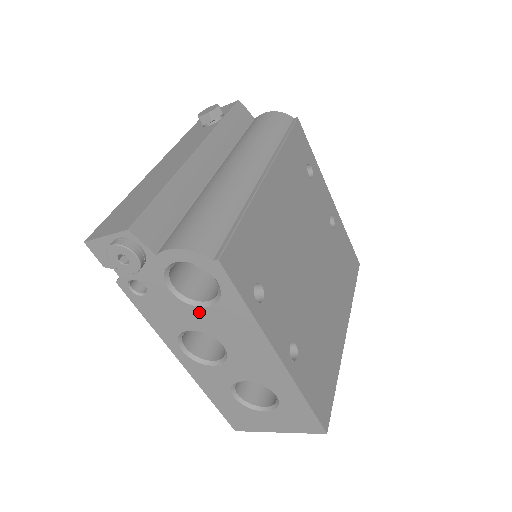
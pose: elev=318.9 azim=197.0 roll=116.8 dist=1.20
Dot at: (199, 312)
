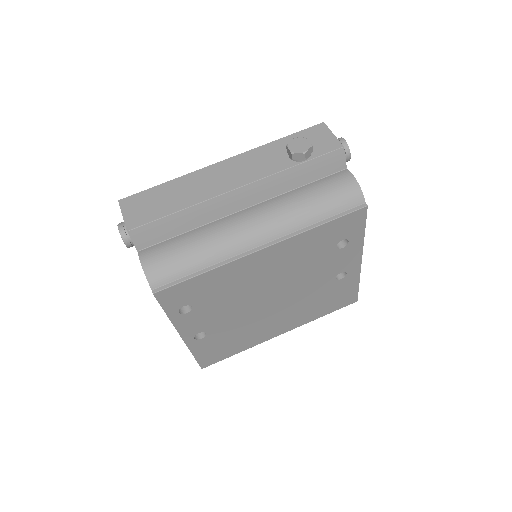
Dot at: occluded
